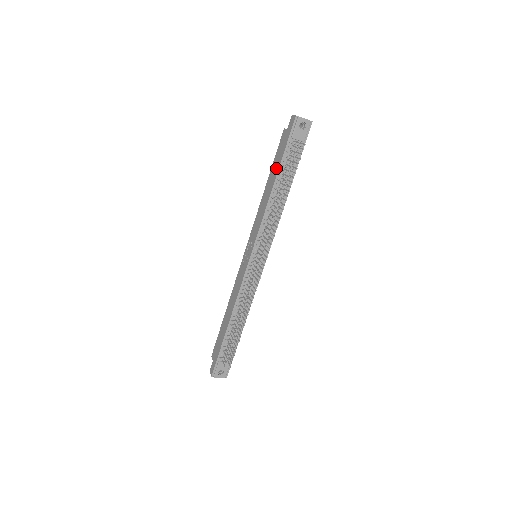
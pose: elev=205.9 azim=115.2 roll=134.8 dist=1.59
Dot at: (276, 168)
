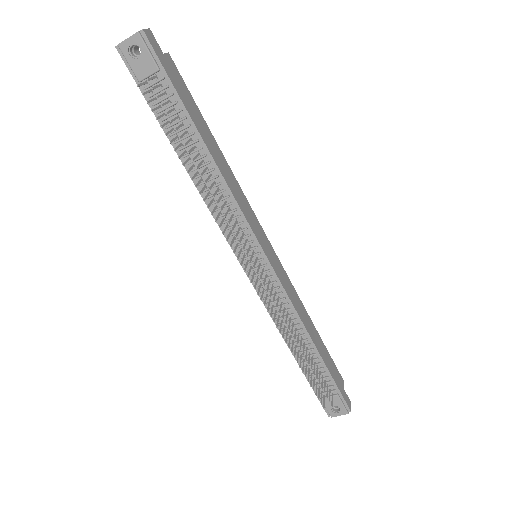
Dot at: occluded
